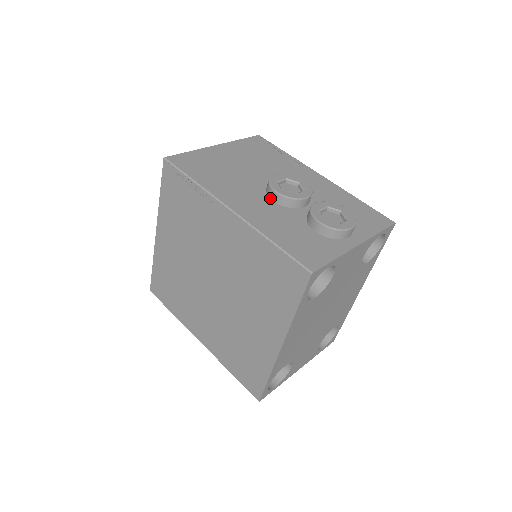
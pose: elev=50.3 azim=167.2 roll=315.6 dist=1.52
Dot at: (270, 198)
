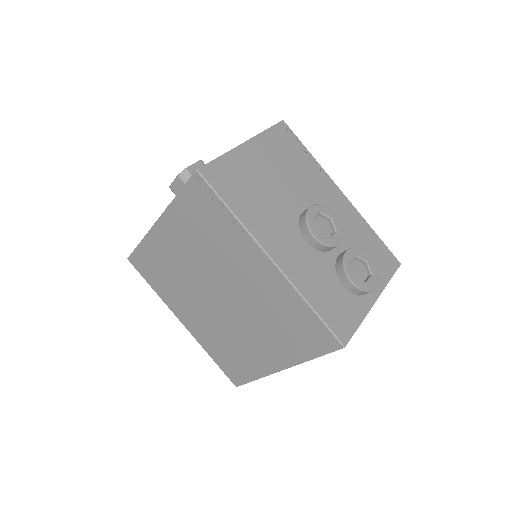
Dot at: (304, 237)
